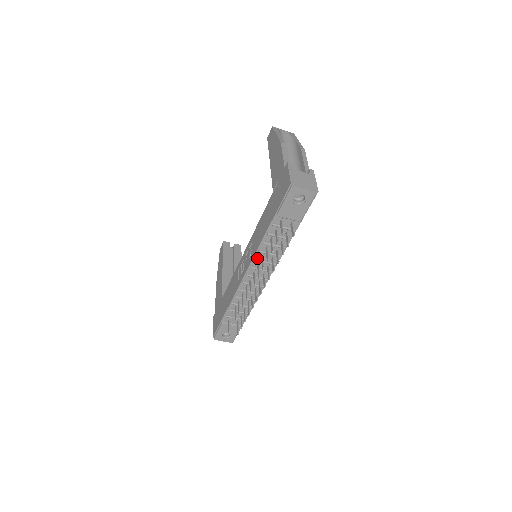
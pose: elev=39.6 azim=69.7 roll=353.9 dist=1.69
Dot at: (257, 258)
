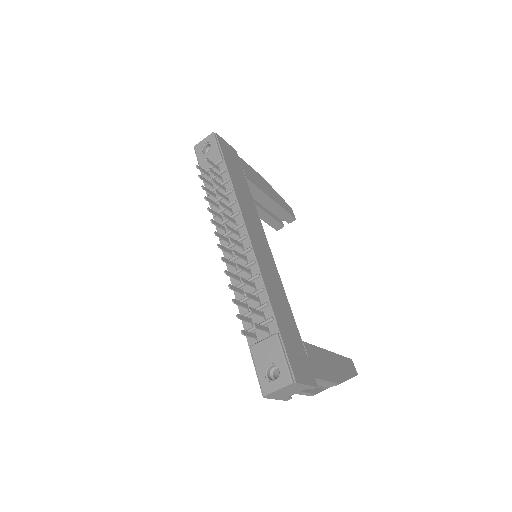
Dot at: occluded
